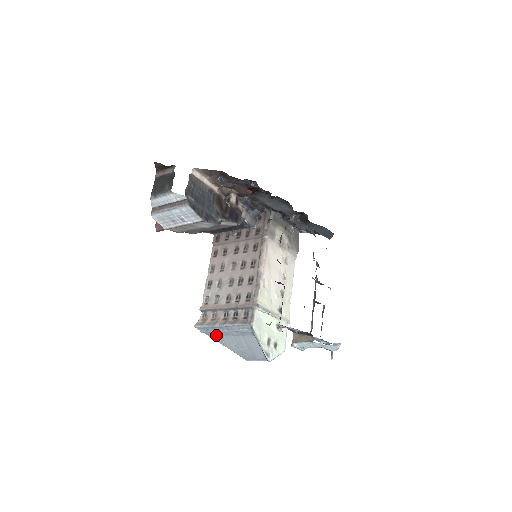
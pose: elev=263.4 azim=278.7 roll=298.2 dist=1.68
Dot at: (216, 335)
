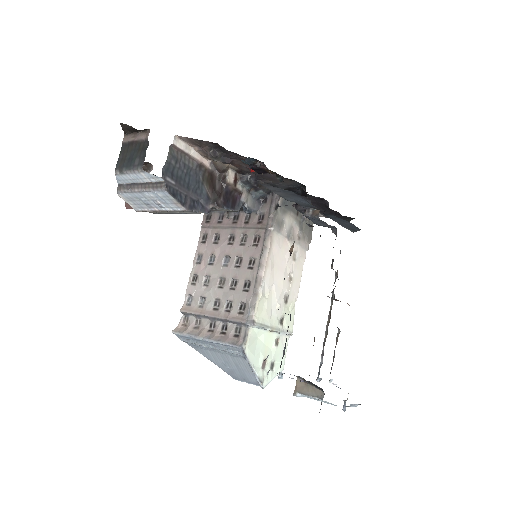
Dot at: (199, 347)
